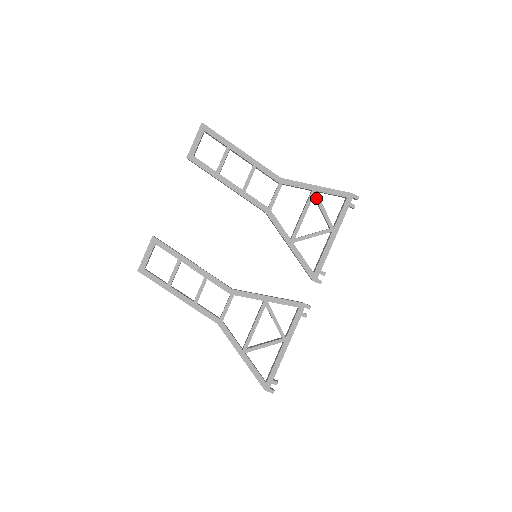
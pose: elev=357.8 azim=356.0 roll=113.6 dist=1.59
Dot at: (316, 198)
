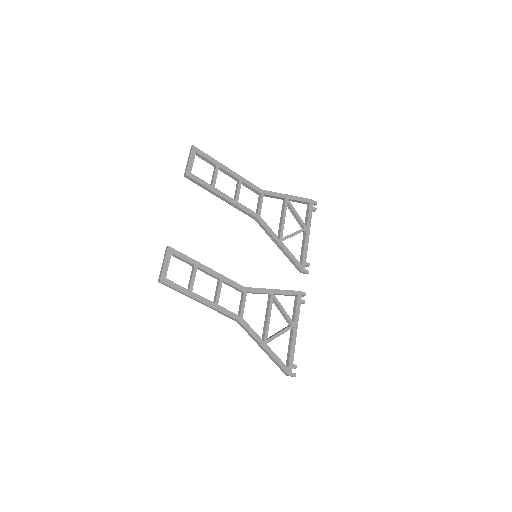
Dot at: (290, 204)
